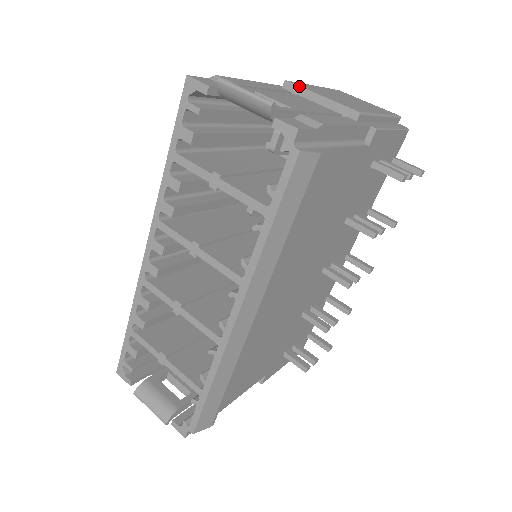
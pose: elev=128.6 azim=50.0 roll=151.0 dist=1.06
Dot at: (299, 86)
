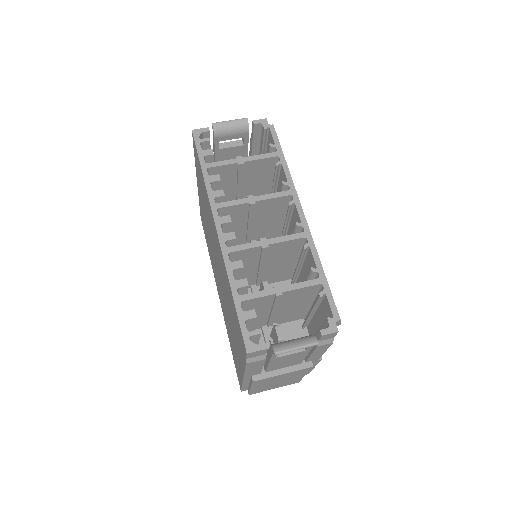
Dot at: occluded
